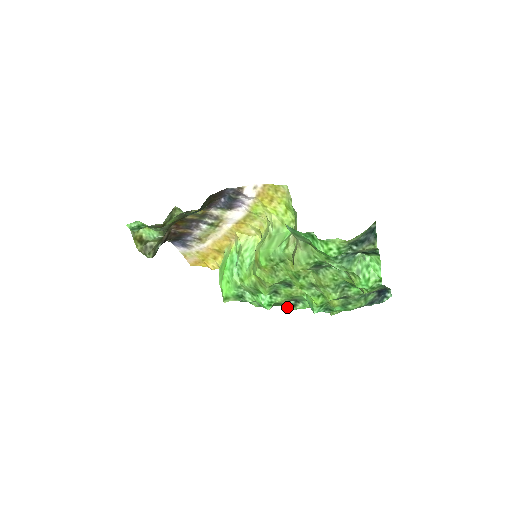
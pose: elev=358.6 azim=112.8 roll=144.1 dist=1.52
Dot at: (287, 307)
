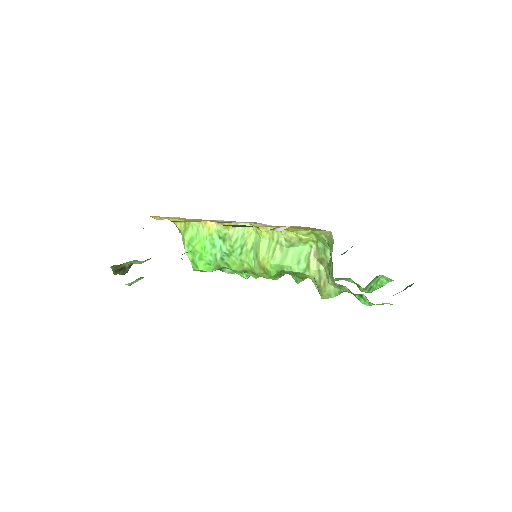
Dot at: occluded
